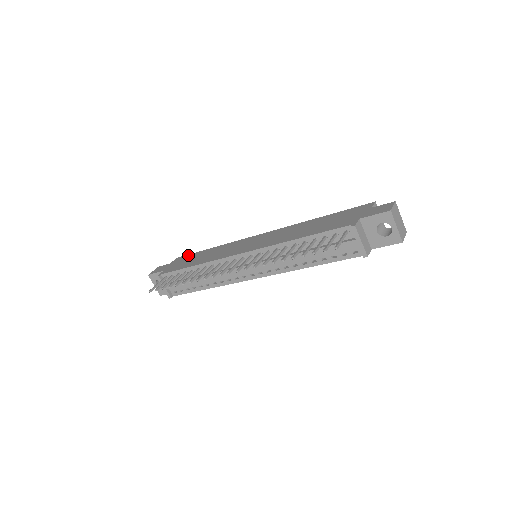
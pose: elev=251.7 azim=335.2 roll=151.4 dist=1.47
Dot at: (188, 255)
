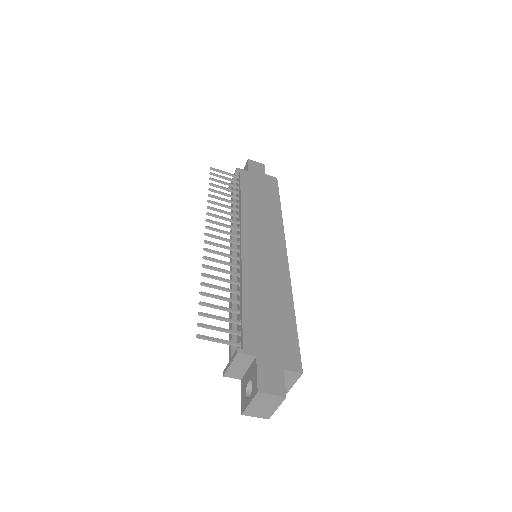
Dot at: (276, 187)
